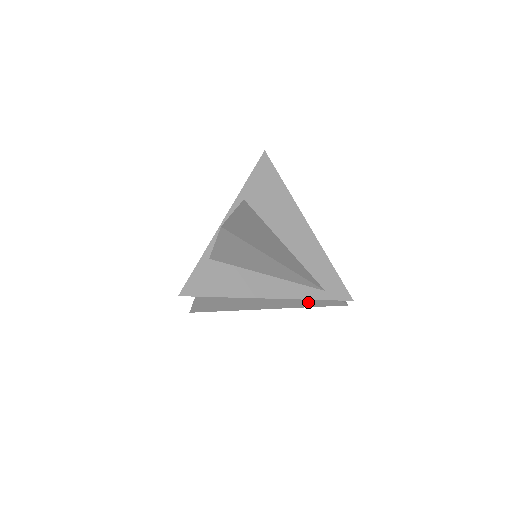
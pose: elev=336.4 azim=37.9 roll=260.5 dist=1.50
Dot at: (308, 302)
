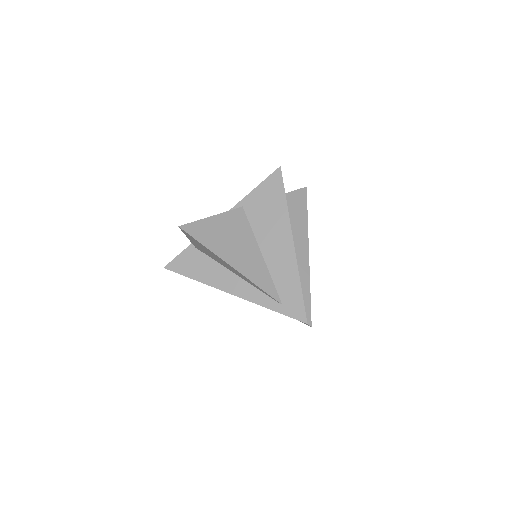
Dot at: occluded
